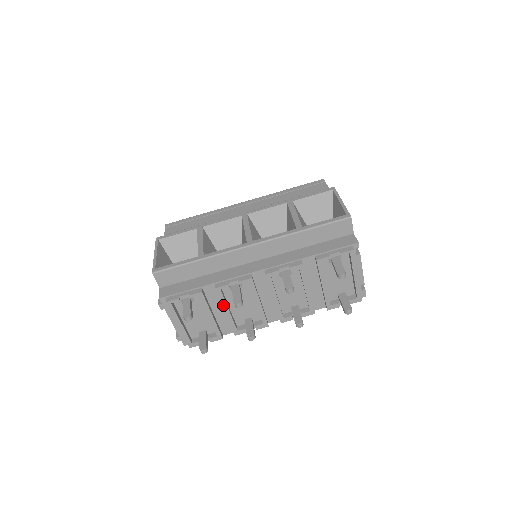
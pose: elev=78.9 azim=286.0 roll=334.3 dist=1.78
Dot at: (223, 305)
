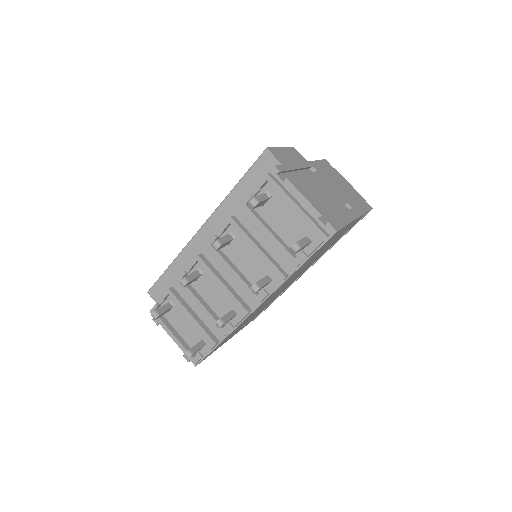
Dot at: (193, 298)
